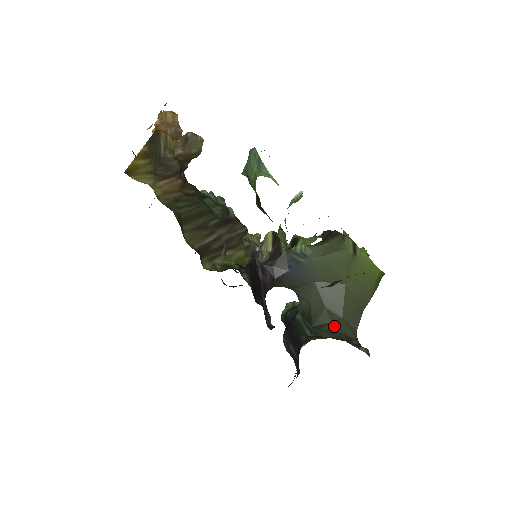
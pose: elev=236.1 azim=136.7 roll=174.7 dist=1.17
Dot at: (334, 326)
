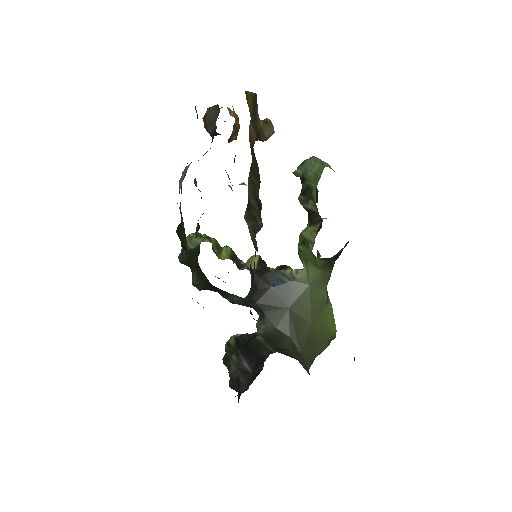
Dot at: (295, 354)
